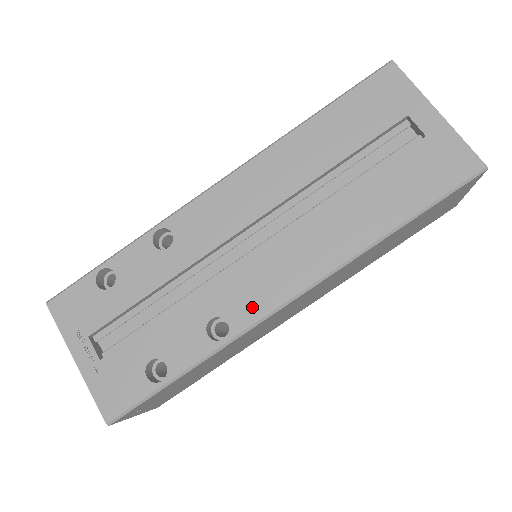
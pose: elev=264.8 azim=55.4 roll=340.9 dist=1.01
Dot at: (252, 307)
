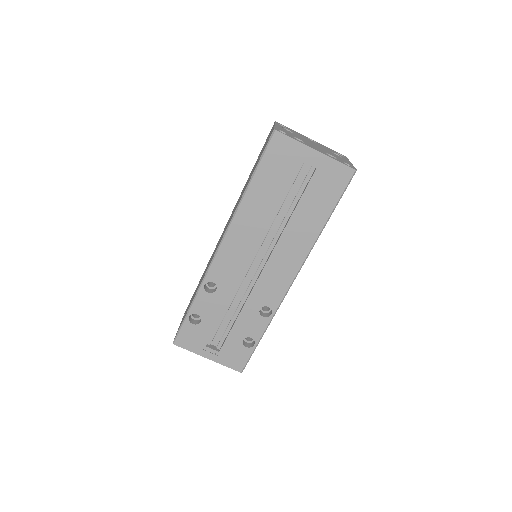
Dot at: (276, 295)
